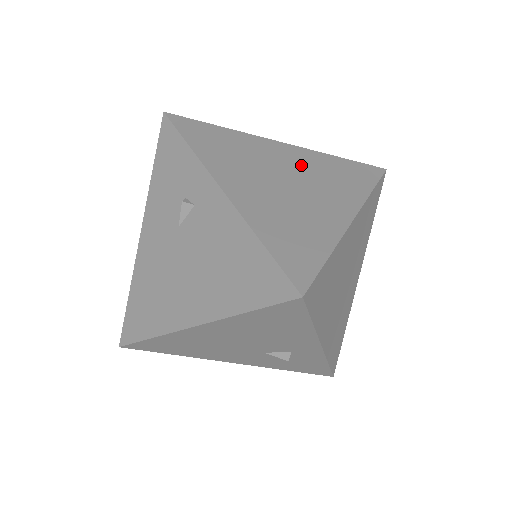
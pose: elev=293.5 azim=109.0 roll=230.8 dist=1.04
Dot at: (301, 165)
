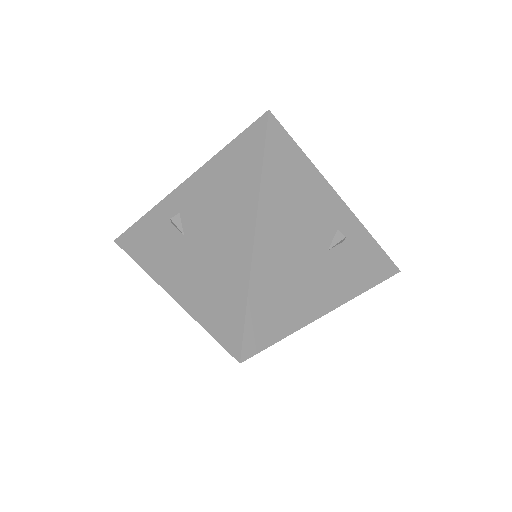
Dot at: occluded
